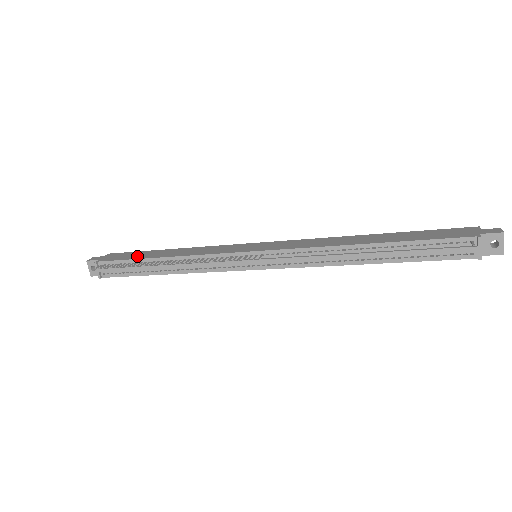
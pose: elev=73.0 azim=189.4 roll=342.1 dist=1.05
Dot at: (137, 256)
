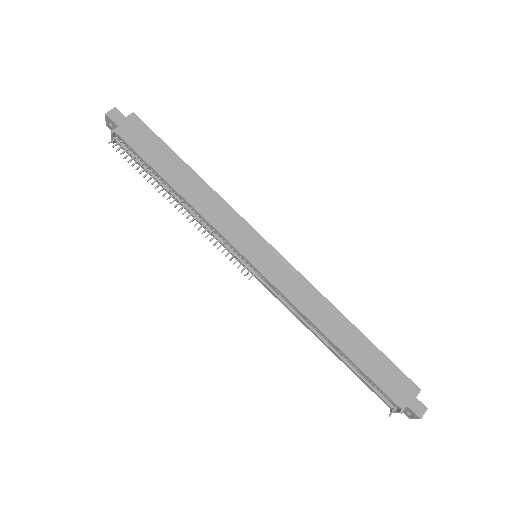
Dot at: (155, 159)
